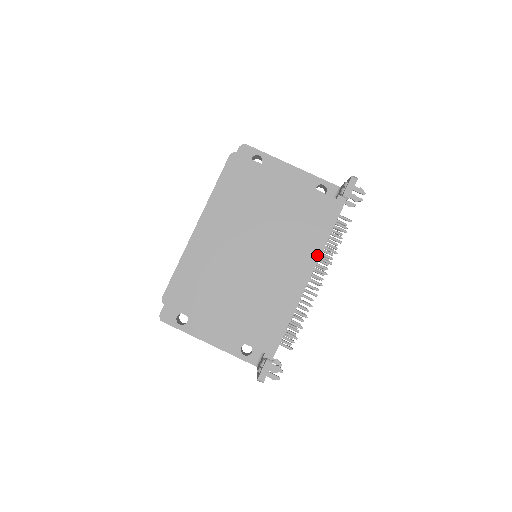
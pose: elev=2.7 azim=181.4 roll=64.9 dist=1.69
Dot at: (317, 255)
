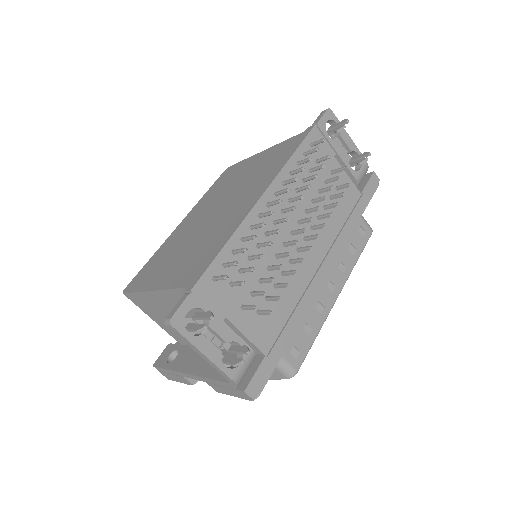
Dot at: (275, 175)
